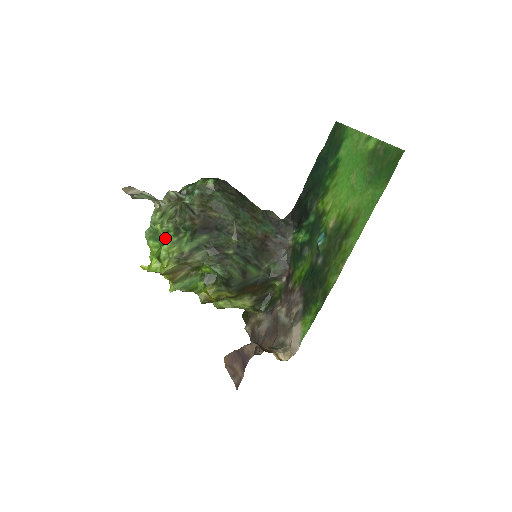
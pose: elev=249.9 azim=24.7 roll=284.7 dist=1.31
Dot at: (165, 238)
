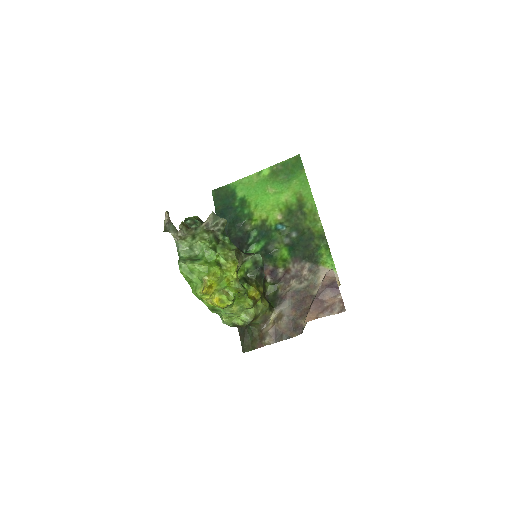
Dot at: (212, 248)
